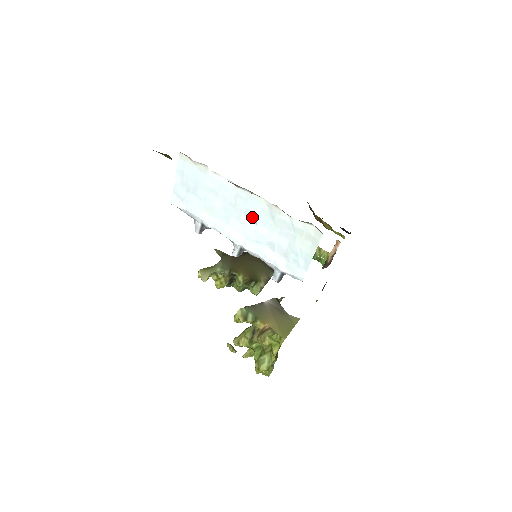
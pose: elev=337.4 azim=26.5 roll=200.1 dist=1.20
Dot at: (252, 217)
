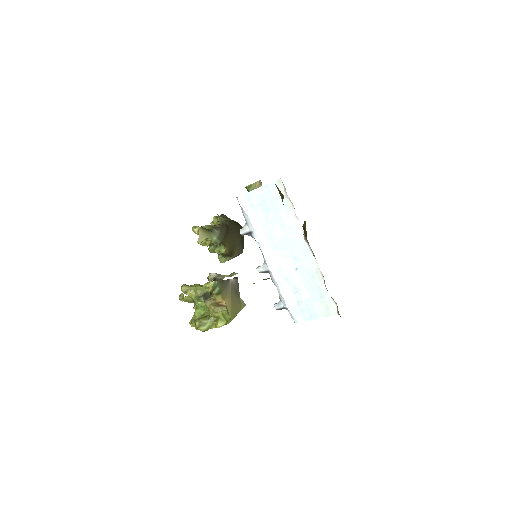
Dot at: (297, 264)
